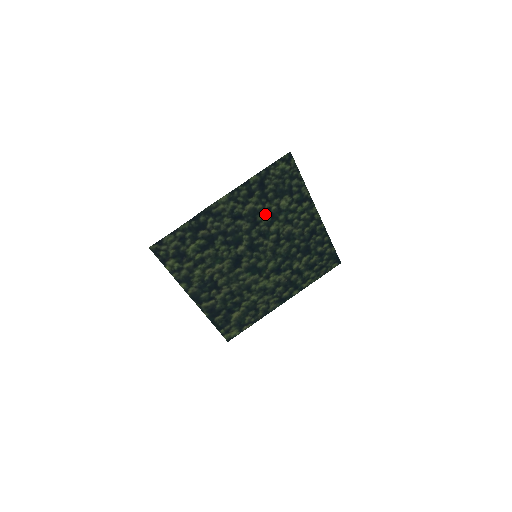
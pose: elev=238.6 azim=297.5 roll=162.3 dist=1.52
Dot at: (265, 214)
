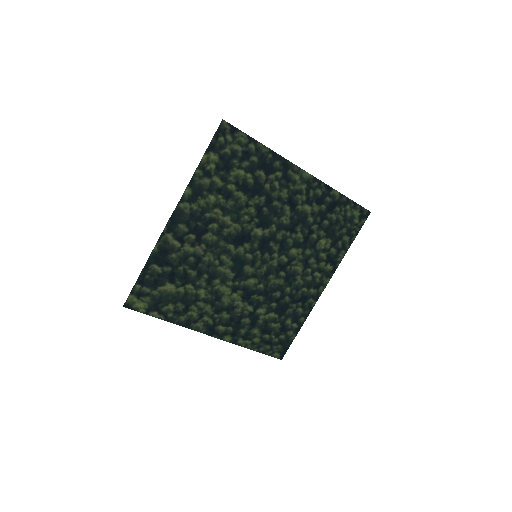
Dot at: (305, 231)
